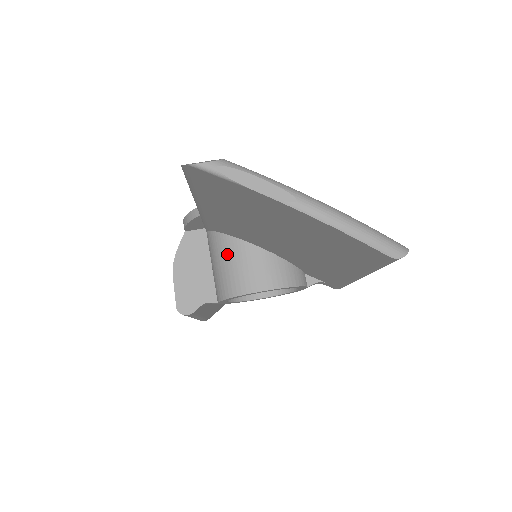
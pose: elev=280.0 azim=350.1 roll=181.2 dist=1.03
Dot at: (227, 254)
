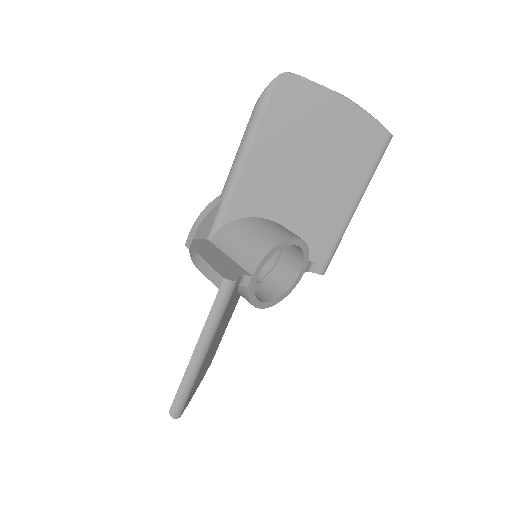
Dot at: (251, 227)
